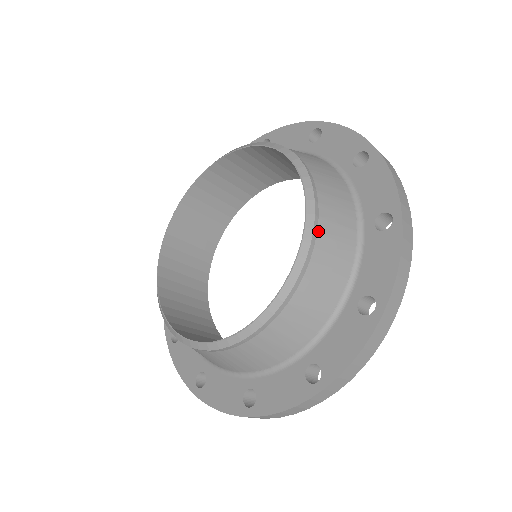
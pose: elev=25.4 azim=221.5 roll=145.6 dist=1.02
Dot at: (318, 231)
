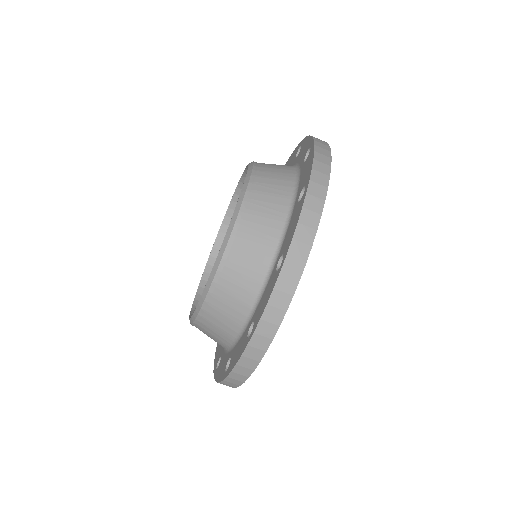
Dot at: occluded
